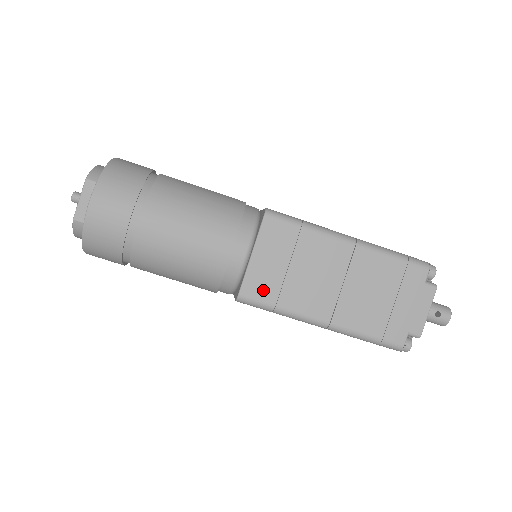
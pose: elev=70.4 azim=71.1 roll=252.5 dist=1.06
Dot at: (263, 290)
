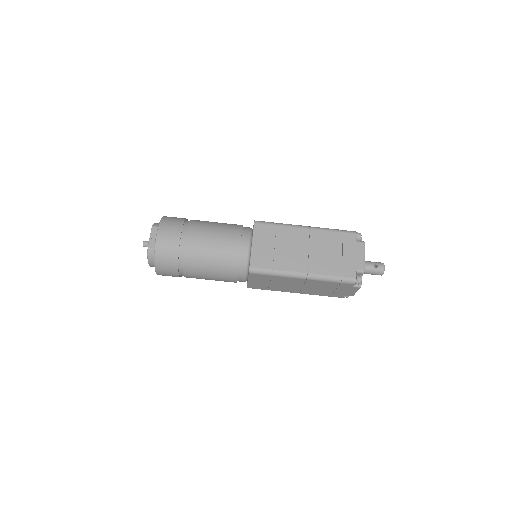
Dot at: (263, 262)
